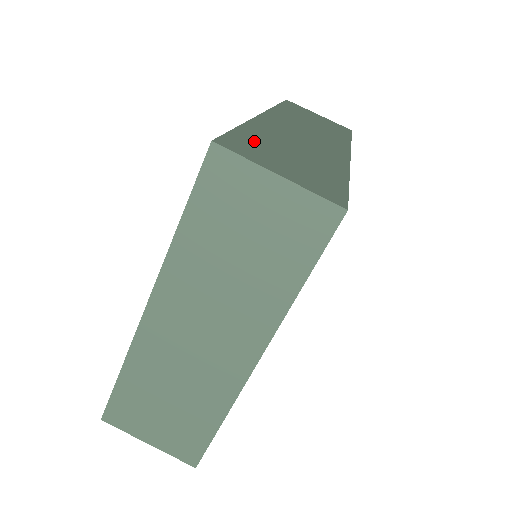
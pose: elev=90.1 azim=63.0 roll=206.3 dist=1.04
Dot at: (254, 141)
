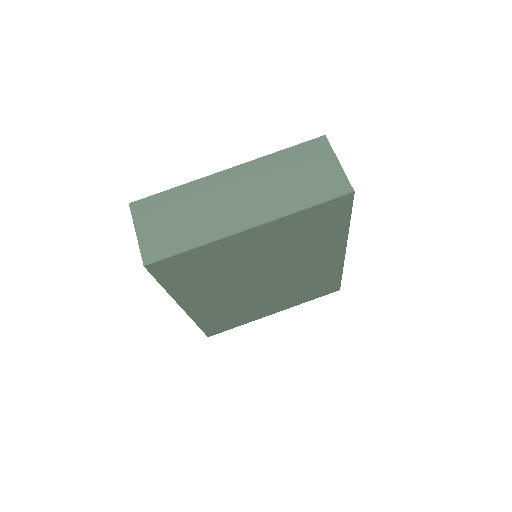
Dot at: occluded
